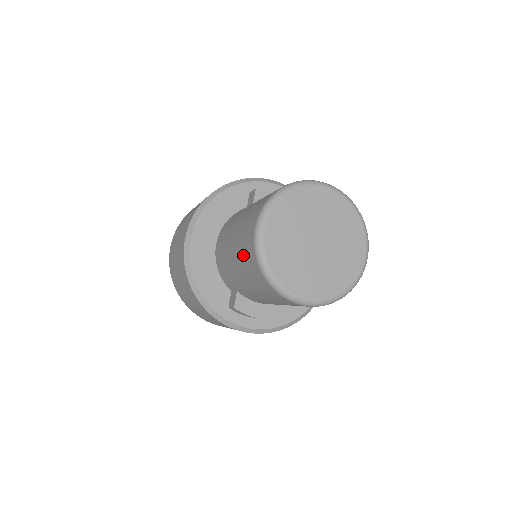
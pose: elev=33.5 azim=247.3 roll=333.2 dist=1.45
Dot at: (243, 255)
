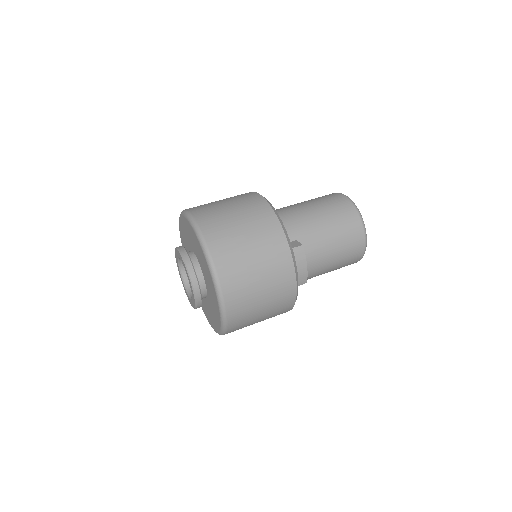
Dot at: (331, 205)
